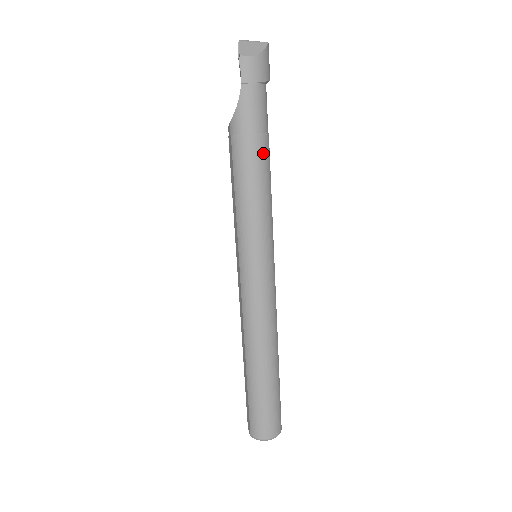
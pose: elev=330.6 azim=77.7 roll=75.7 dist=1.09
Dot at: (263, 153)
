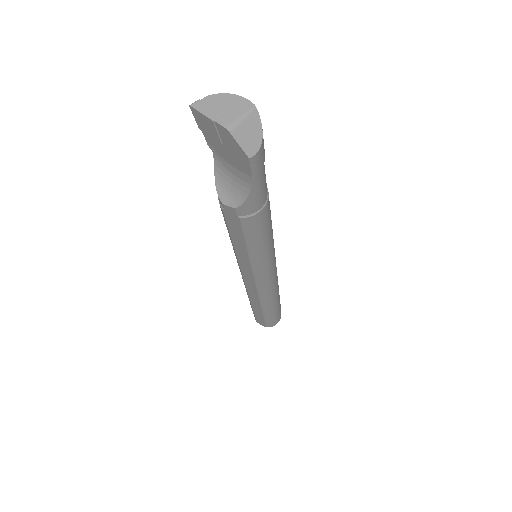
Dot at: (269, 206)
